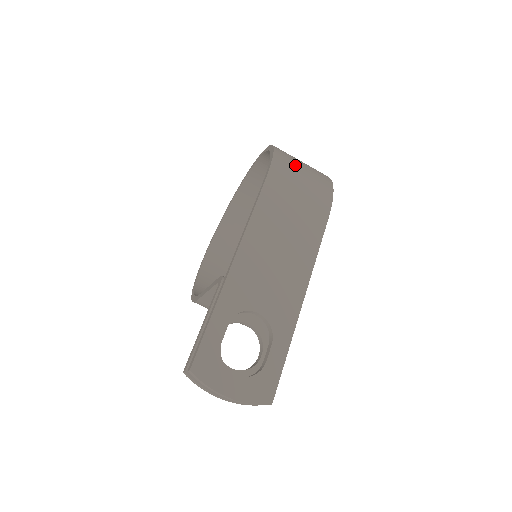
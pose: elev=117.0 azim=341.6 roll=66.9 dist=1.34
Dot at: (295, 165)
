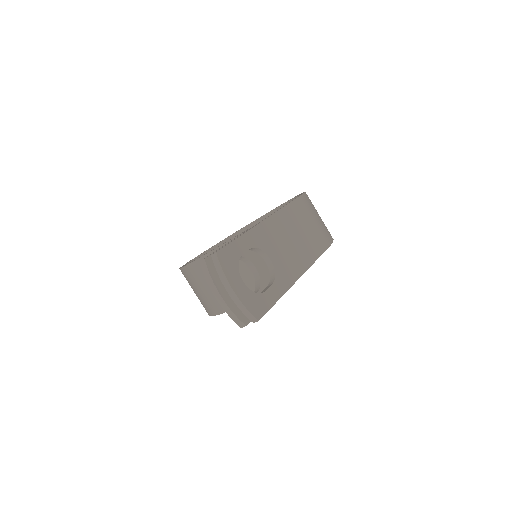
Dot at: occluded
